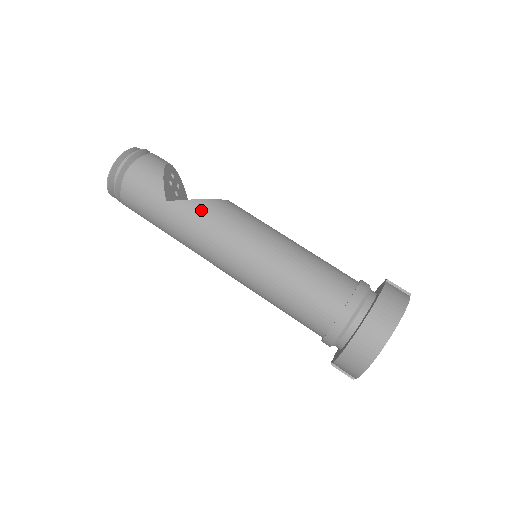
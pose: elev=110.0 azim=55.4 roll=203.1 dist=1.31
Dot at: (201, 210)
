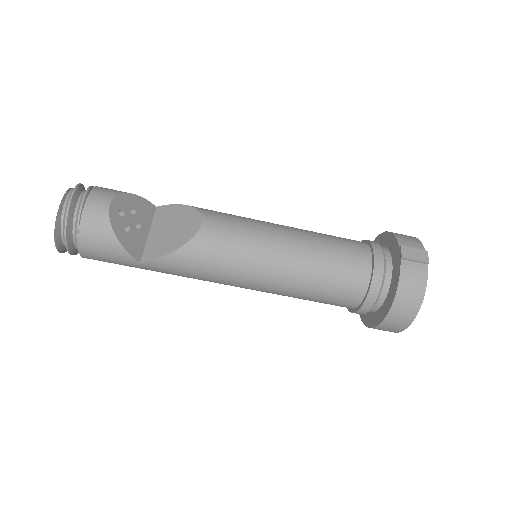
Dot at: (182, 262)
